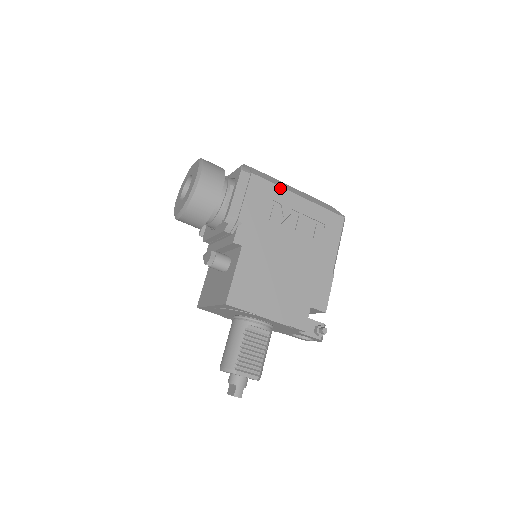
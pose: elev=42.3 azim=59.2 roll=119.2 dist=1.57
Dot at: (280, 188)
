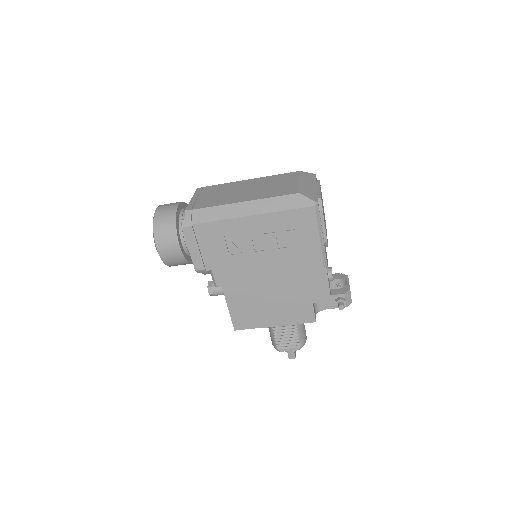
Dot at: (227, 221)
